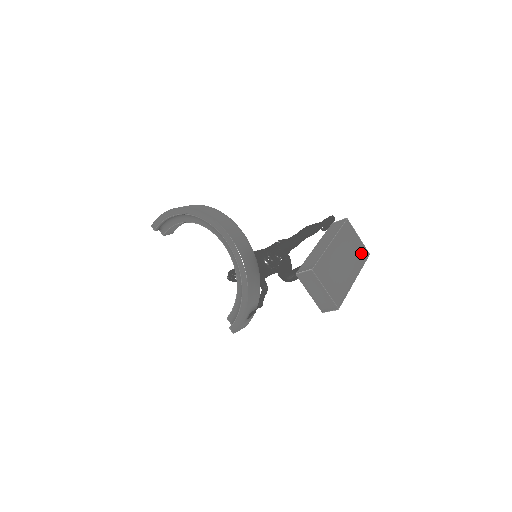
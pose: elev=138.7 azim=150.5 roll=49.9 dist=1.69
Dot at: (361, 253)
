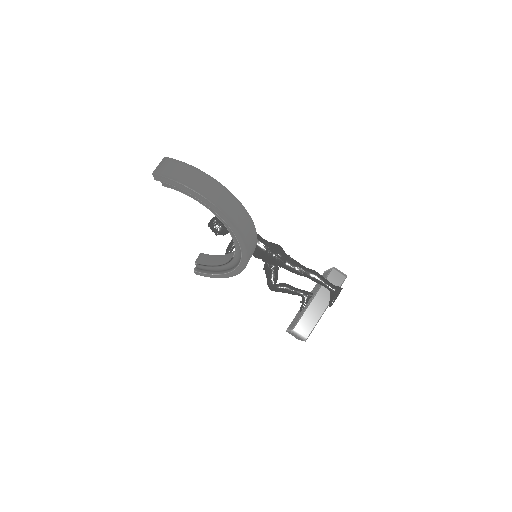
Dot at: occluded
